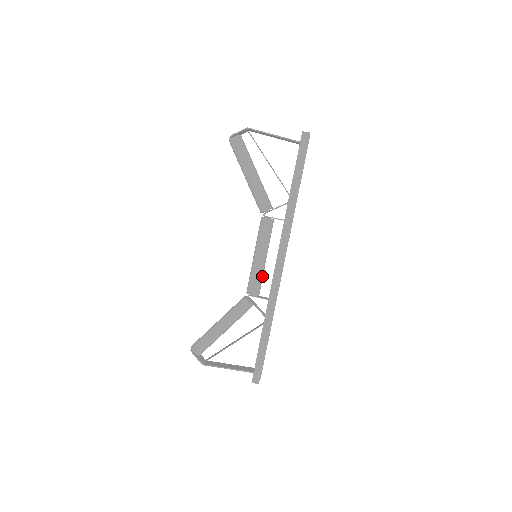
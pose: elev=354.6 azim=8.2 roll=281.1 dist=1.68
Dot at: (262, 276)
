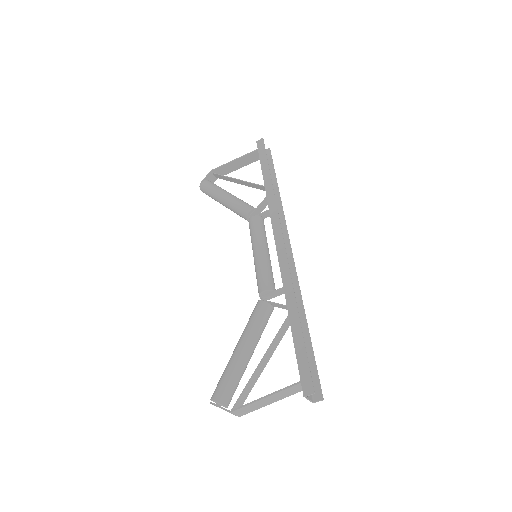
Dot at: (270, 270)
